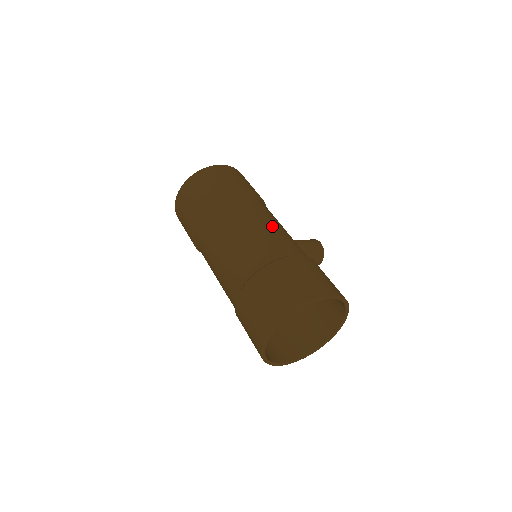
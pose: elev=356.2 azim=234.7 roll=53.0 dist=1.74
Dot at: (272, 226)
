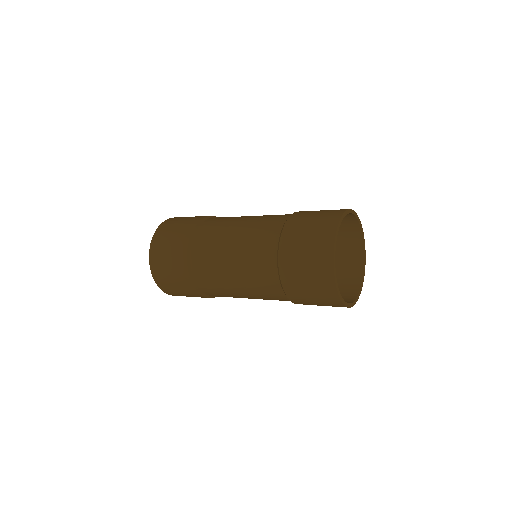
Dot at: (253, 217)
